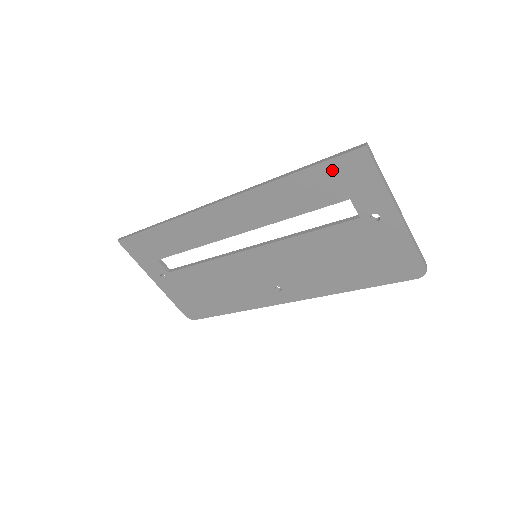
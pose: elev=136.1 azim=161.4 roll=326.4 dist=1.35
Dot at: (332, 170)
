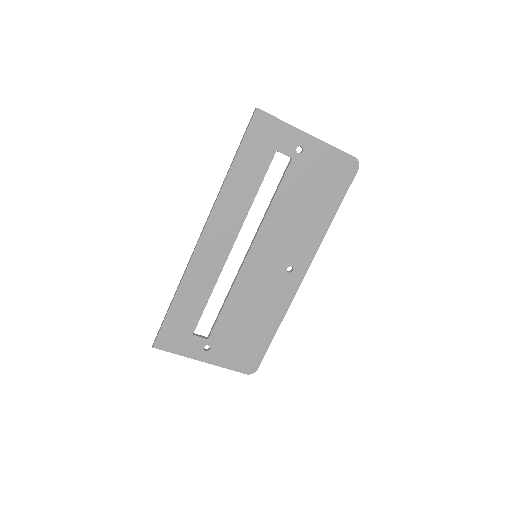
Dot at: (251, 141)
